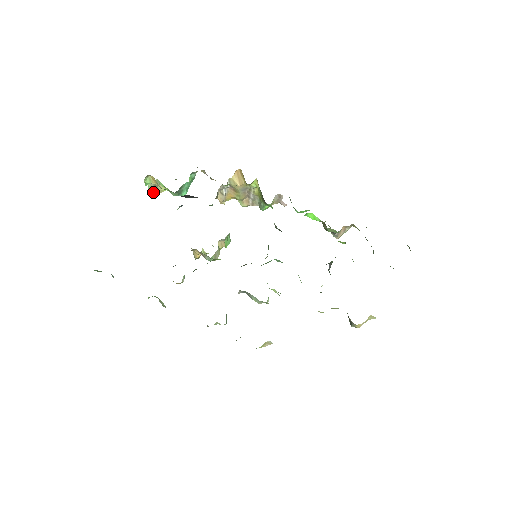
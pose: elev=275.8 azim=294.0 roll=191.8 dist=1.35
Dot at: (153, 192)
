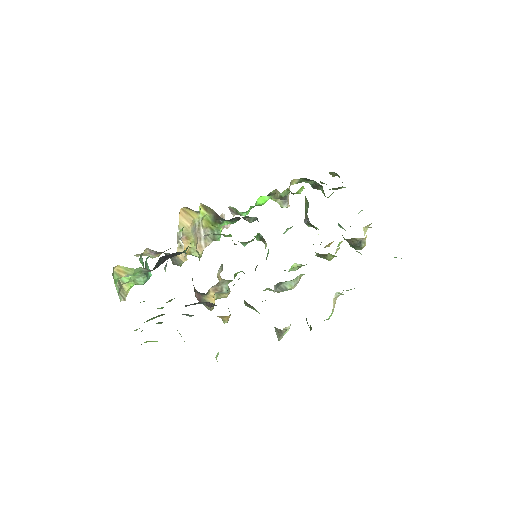
Dot at: (122, 295)
